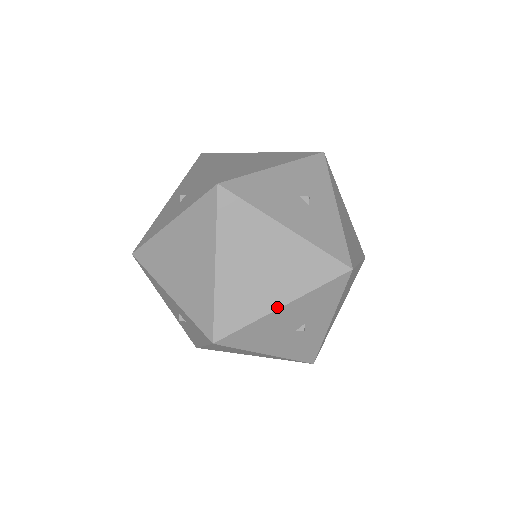
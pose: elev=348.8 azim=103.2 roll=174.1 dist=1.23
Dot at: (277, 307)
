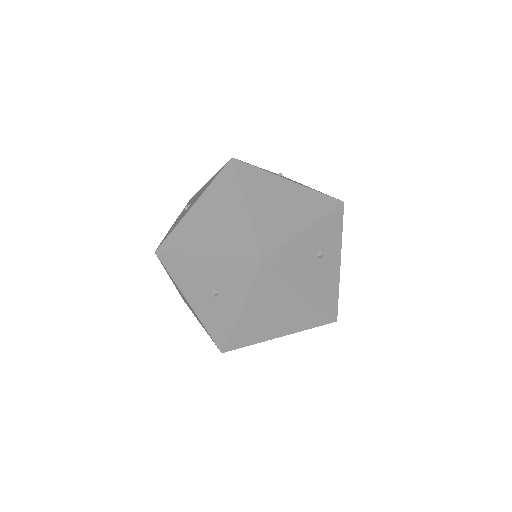
Dot at: occluded
